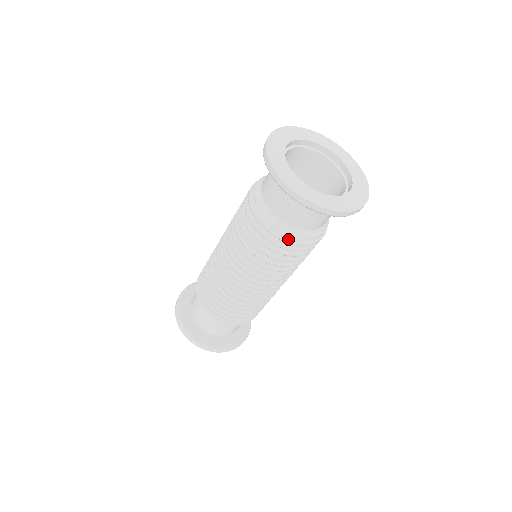
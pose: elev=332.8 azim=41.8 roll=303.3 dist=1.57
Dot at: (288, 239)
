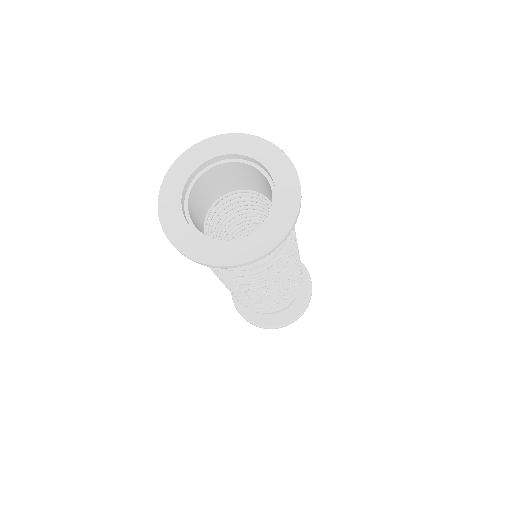
Dot at: (265, 267)
